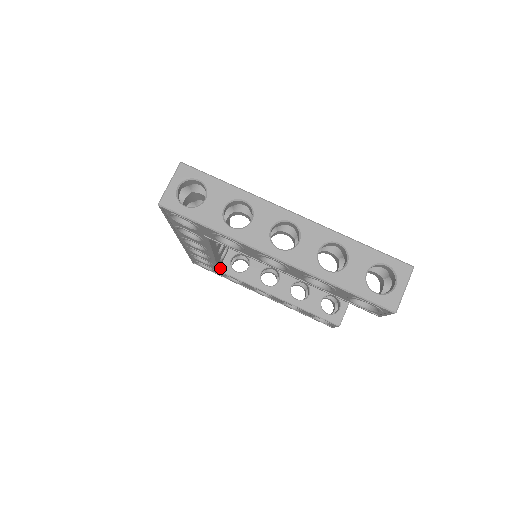
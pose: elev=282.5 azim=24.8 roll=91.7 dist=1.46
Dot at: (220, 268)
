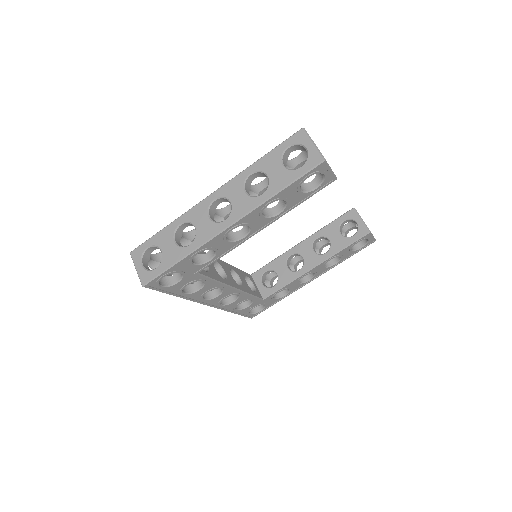
Dot at: (262, 297)
